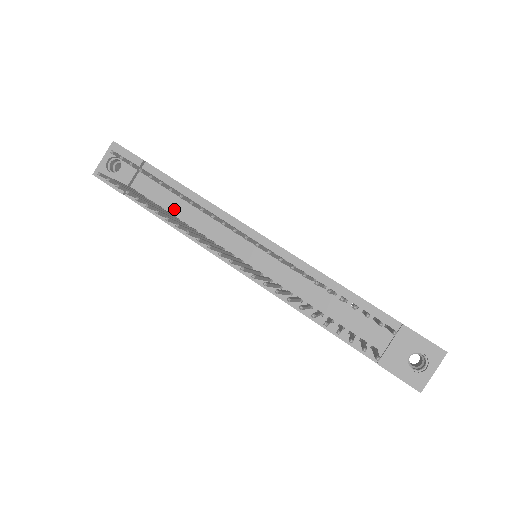
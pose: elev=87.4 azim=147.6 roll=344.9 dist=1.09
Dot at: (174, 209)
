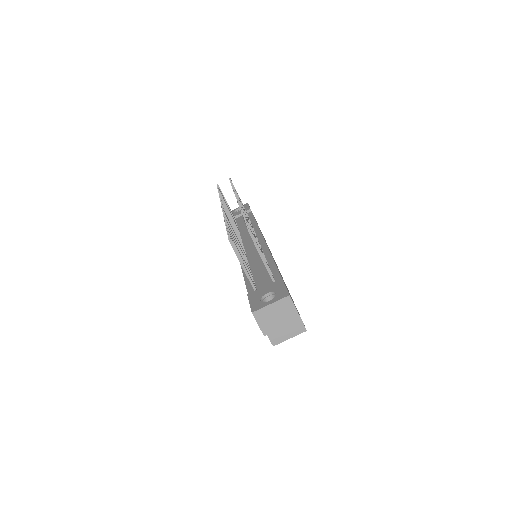
Dot at: (241, 227)
